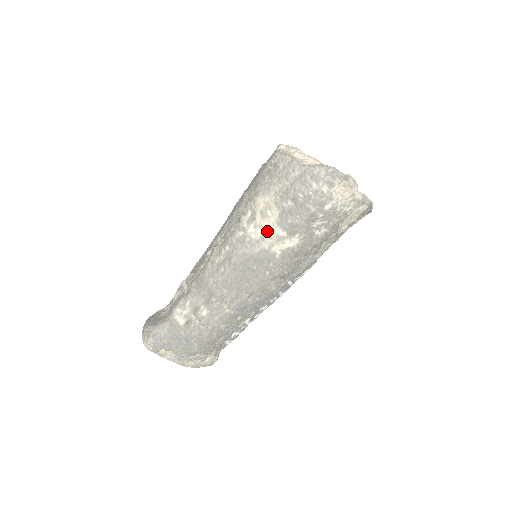
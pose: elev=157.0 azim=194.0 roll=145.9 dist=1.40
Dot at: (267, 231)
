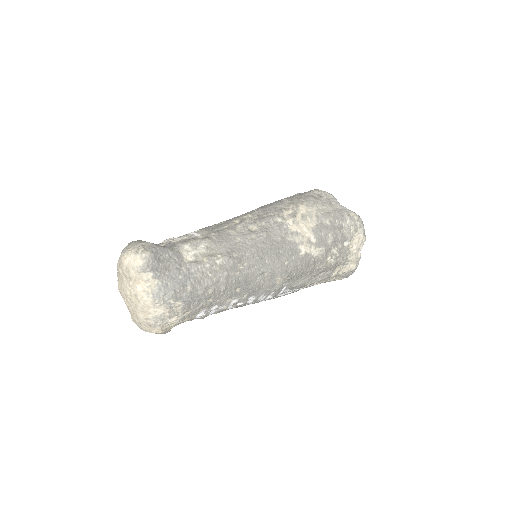
Dot at: (302, 230)
